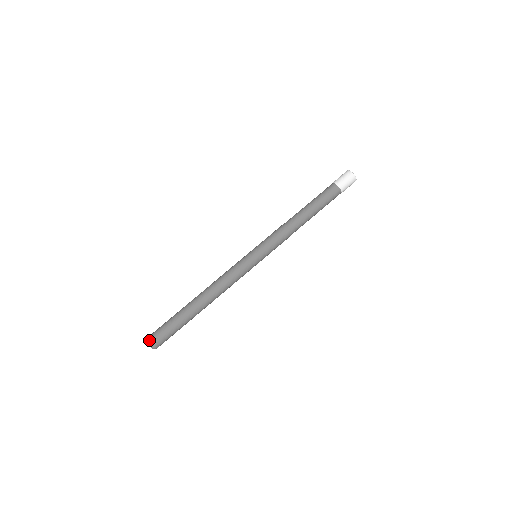
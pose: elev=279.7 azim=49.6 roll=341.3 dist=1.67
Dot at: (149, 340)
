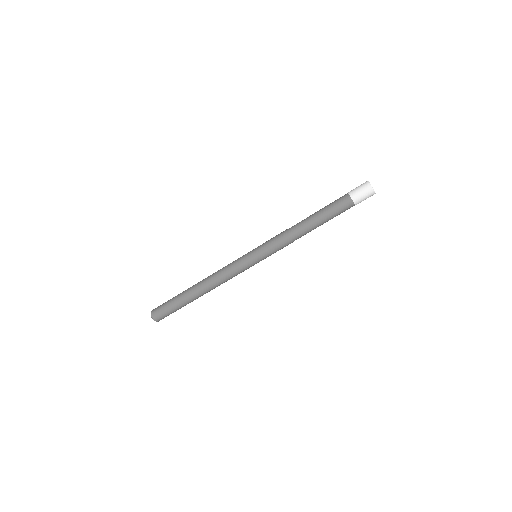
Dot at: (154, 318)
